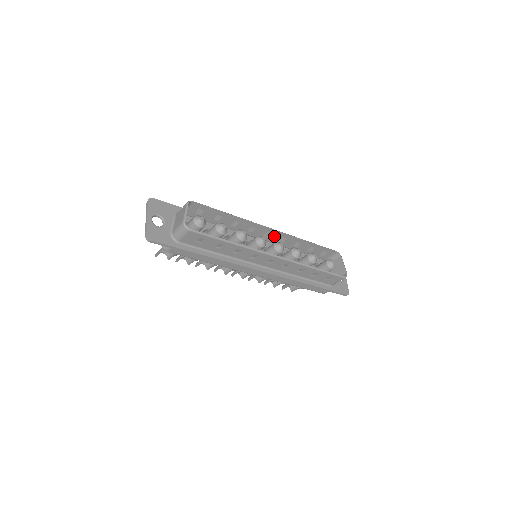
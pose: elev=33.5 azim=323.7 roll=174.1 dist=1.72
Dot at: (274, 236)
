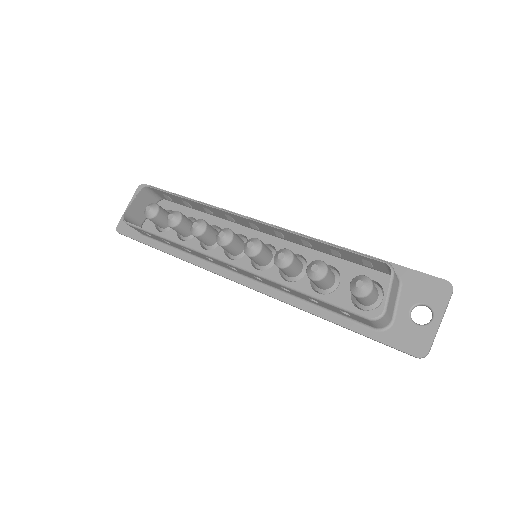
Dot at: (264, 228)
